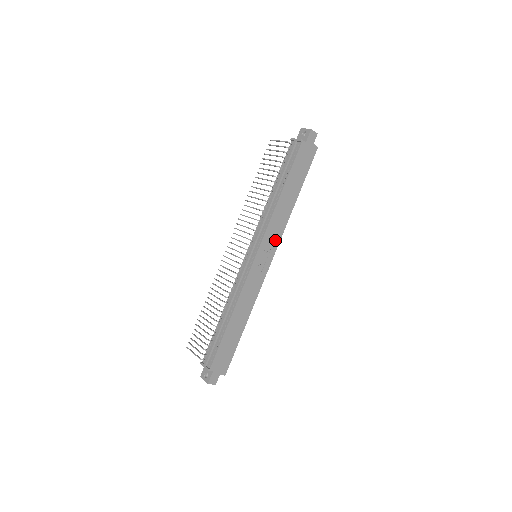
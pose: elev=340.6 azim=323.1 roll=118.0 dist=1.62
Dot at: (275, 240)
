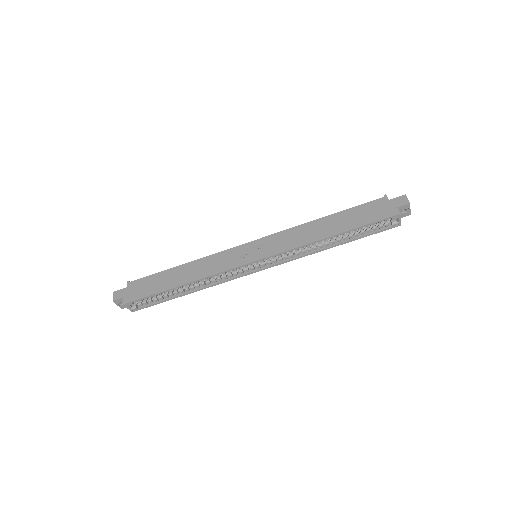
Dot at: (278, 248)
